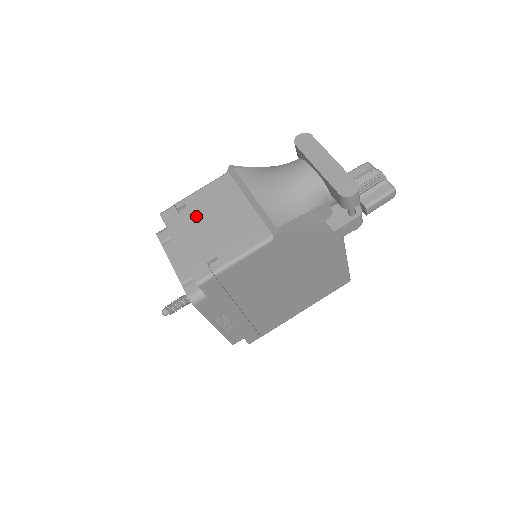
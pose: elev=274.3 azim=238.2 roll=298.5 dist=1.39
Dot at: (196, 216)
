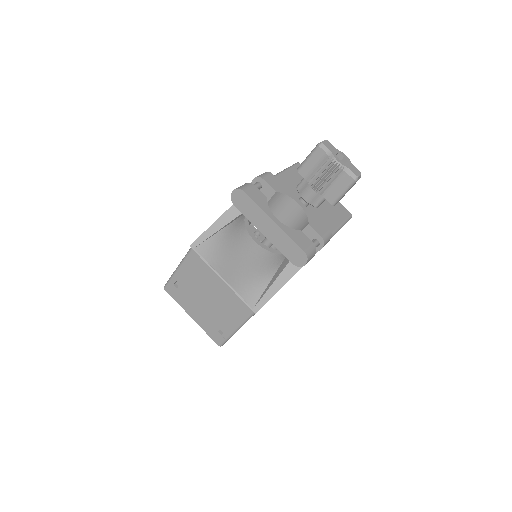
Dot at: (190, 292)
